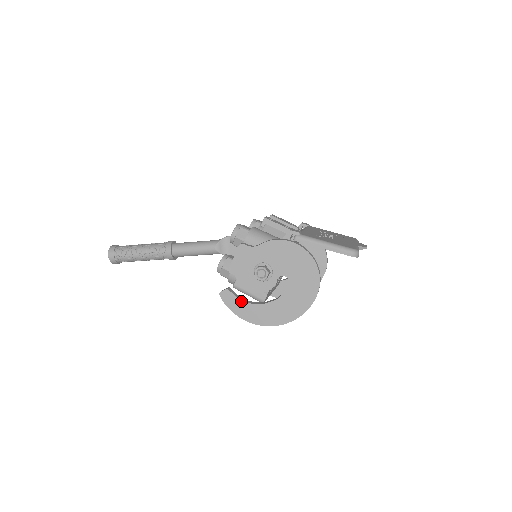
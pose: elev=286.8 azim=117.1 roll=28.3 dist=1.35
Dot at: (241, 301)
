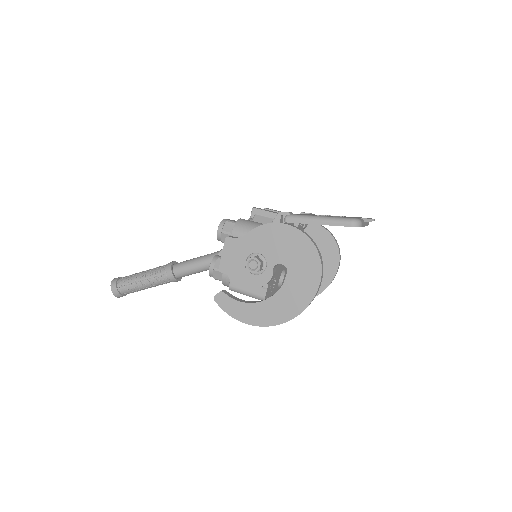
Dot at: (238, 302)
